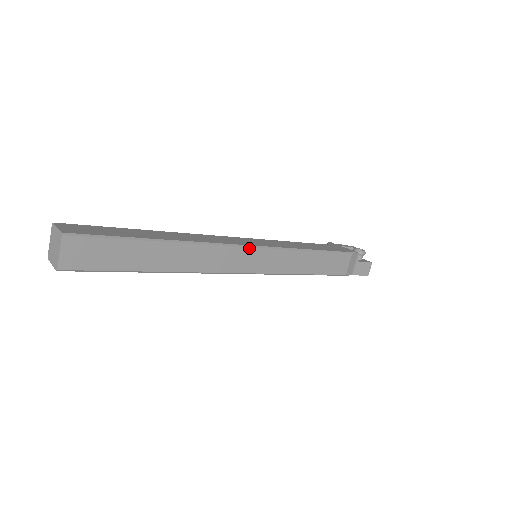
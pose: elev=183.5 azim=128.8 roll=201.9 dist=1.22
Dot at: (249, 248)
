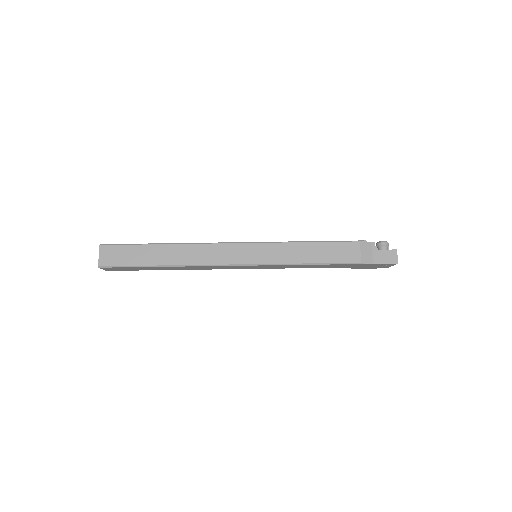
Dot at: (236, 244)
